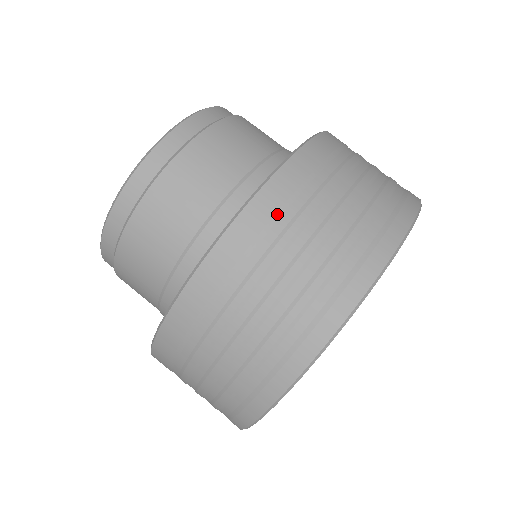
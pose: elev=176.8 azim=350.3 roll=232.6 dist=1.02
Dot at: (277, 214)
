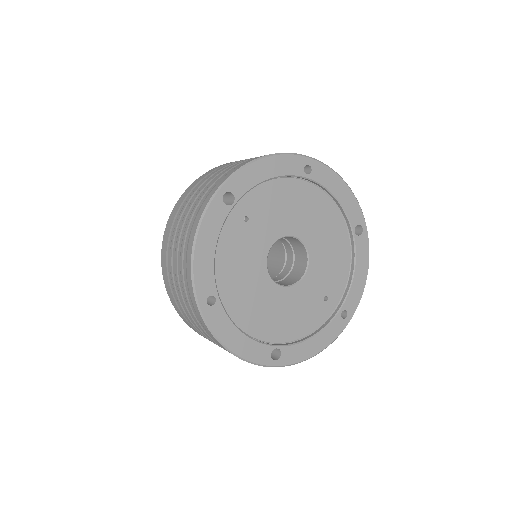
Dot at: (219, 168)
